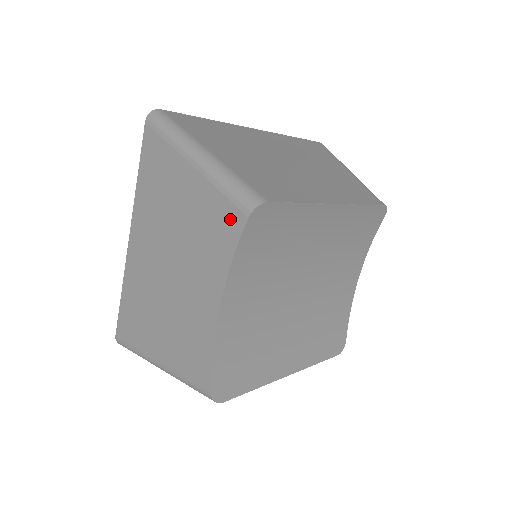
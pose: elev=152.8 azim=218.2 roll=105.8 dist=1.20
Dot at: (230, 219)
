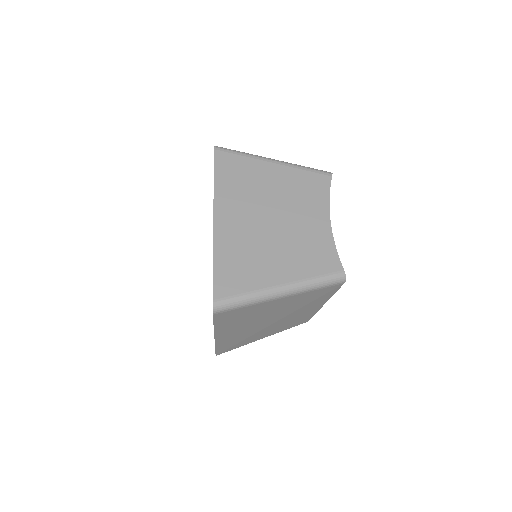
Dot at: (319, 180)
